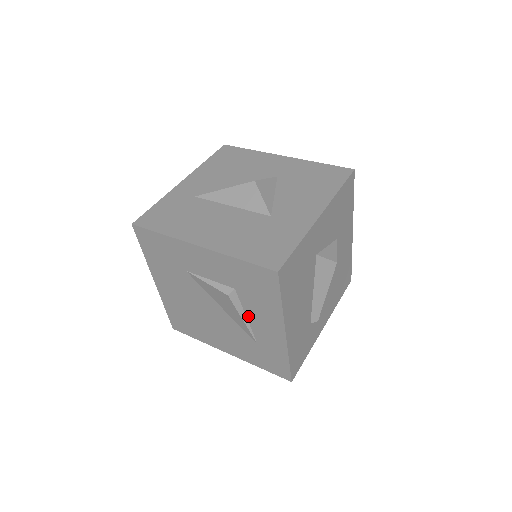
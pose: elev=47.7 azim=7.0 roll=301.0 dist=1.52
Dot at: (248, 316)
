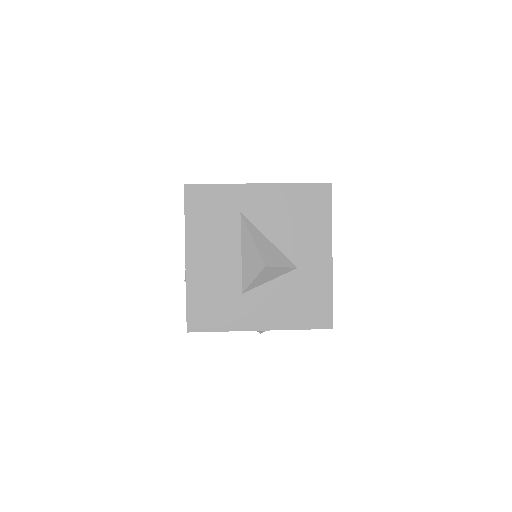
Dot at: occluded
